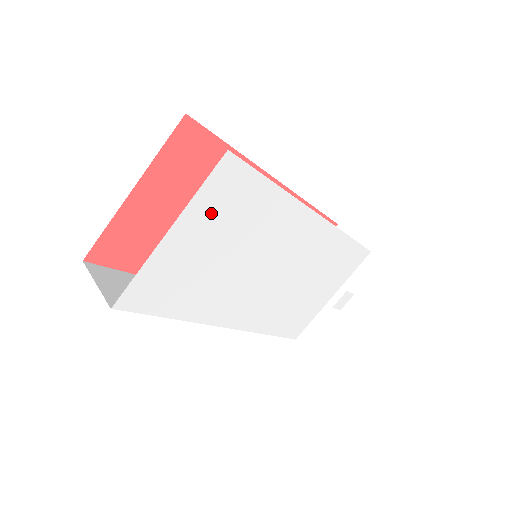
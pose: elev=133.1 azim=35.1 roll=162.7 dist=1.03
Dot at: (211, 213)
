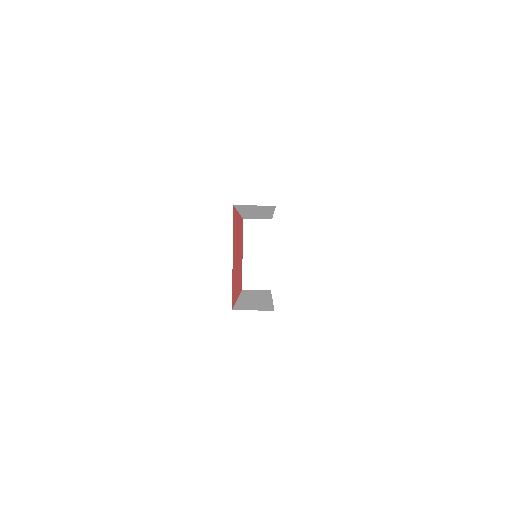
Dot at: occluded
